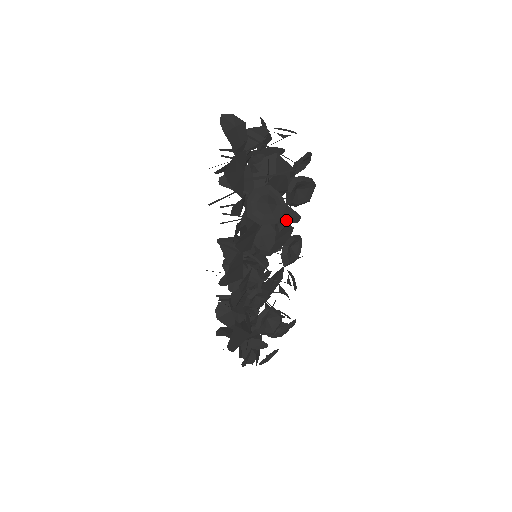
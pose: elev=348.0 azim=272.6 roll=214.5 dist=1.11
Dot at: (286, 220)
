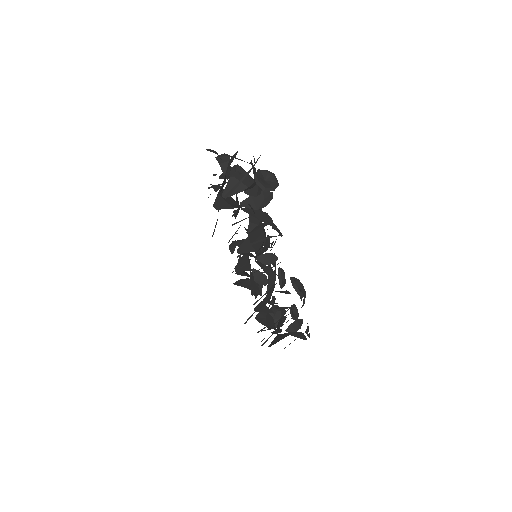
Dot at: (267, 201)
